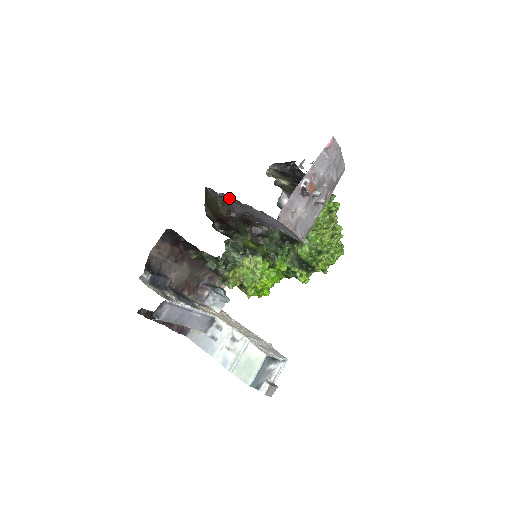
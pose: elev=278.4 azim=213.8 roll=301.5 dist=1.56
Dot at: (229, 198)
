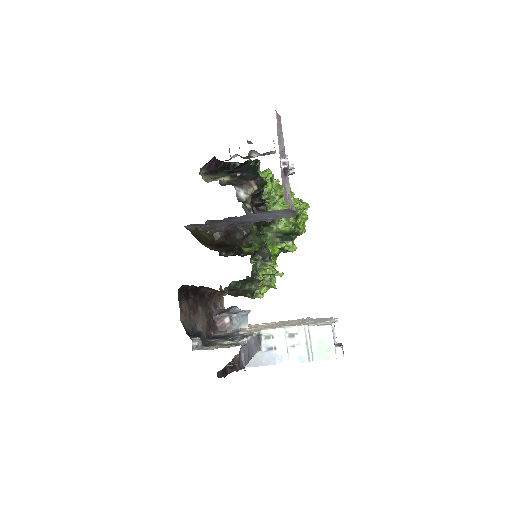
Dot at: (216, 221)
